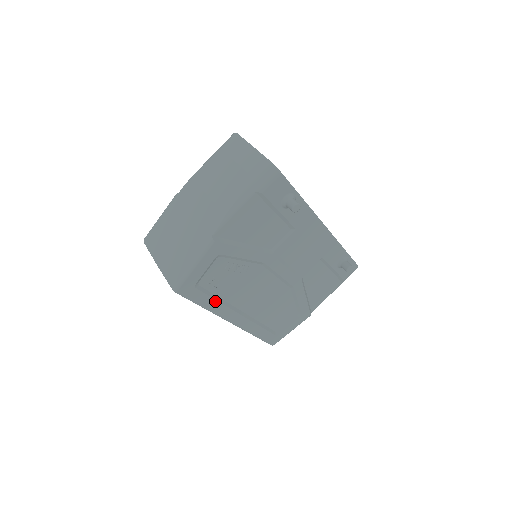
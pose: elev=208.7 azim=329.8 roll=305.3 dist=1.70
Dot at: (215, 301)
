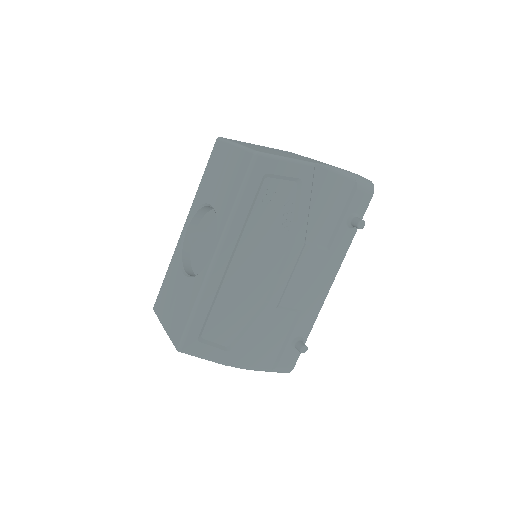
Dot at: (247, 213)
